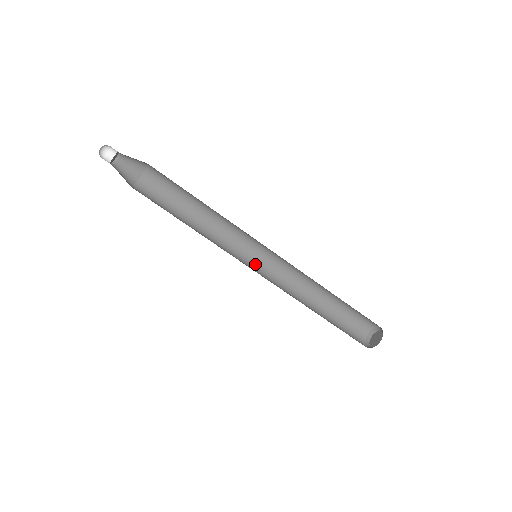
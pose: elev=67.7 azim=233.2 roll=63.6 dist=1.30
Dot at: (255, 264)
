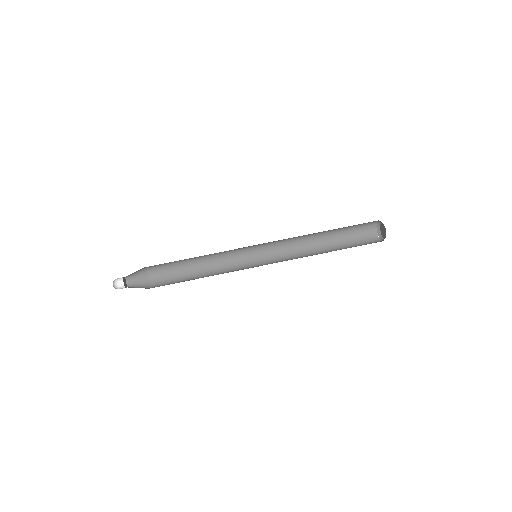
Dot at: (262, 260)
